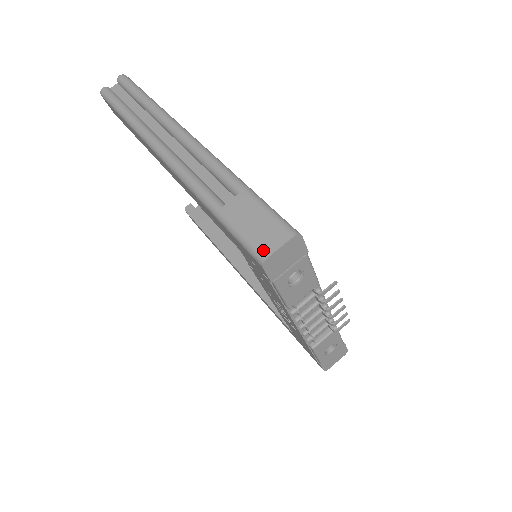
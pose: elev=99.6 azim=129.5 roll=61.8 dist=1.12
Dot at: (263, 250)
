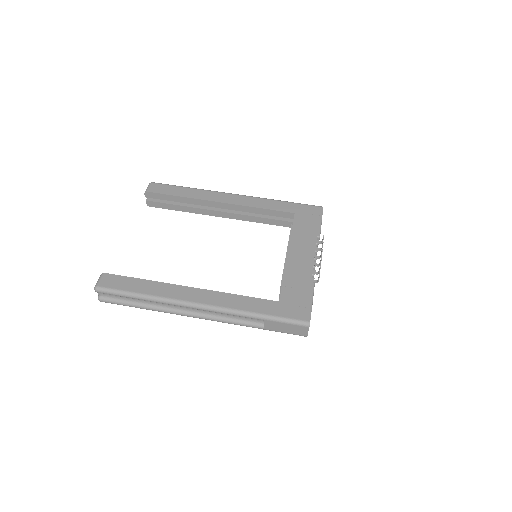
Dot at: (302, 335)
